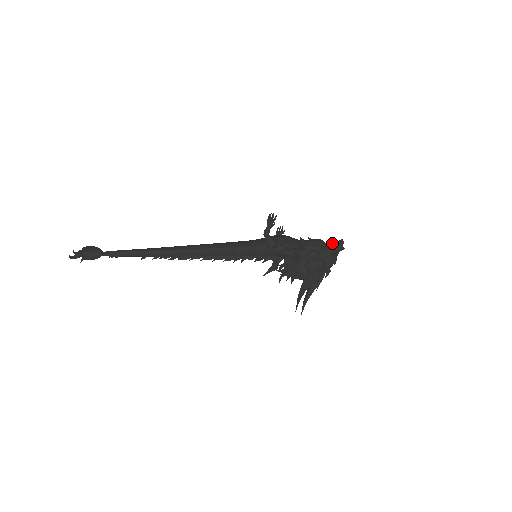
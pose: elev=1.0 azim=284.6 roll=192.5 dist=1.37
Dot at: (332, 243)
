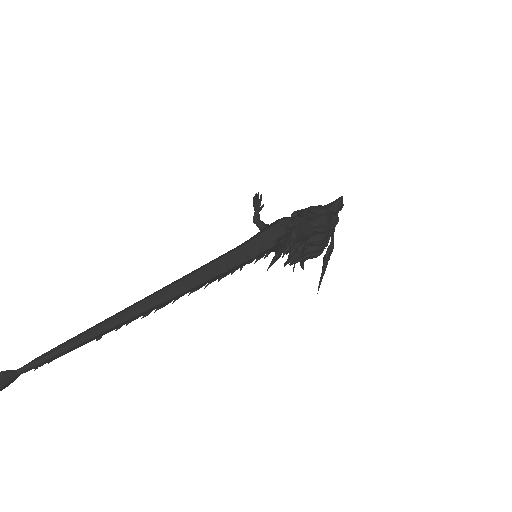
Dot at: (337, 209)
